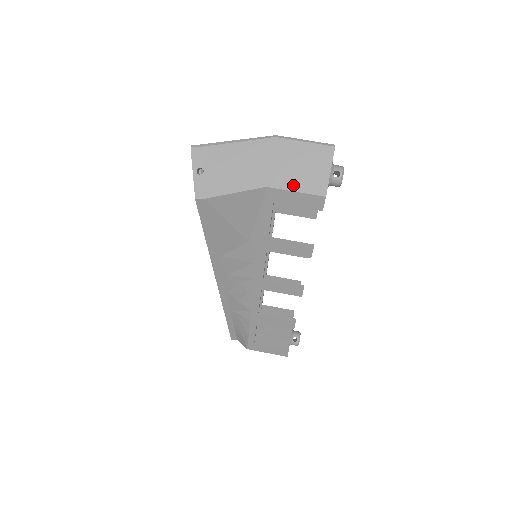
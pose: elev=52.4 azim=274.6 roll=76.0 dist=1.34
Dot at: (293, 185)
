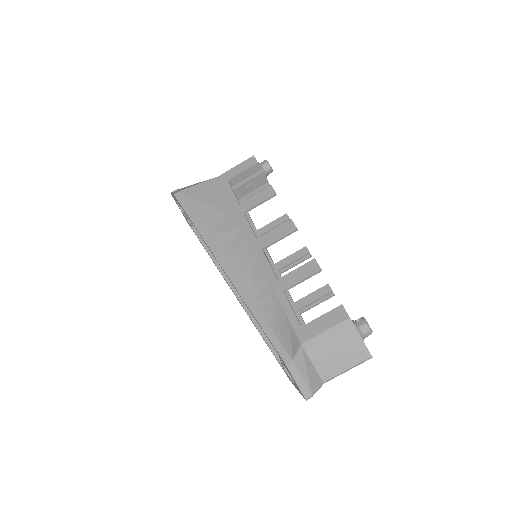
Dot at: (234, 167)
